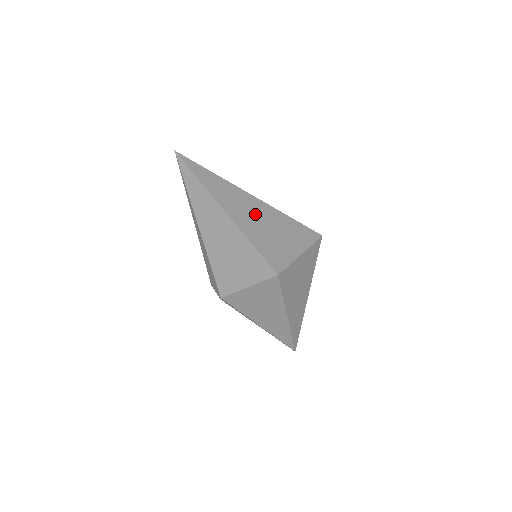
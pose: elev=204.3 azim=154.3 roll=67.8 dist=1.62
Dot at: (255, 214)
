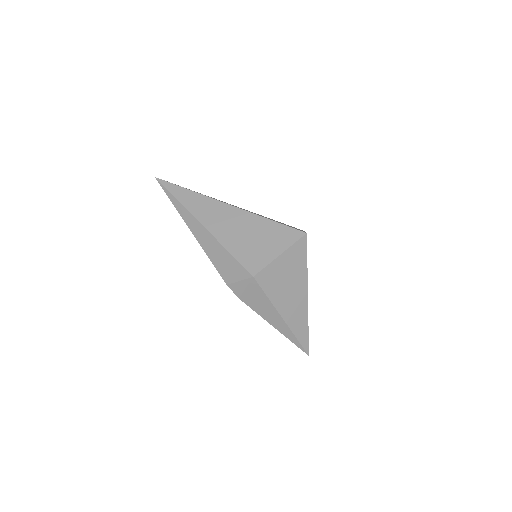
Dot at: occluded
